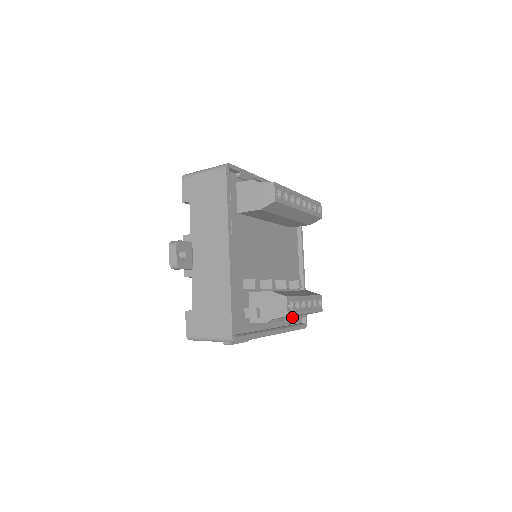
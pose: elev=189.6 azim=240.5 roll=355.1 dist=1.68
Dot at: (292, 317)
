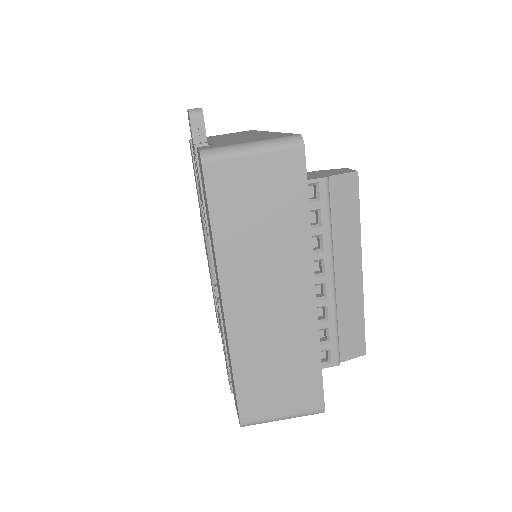
Dot at: occluded
